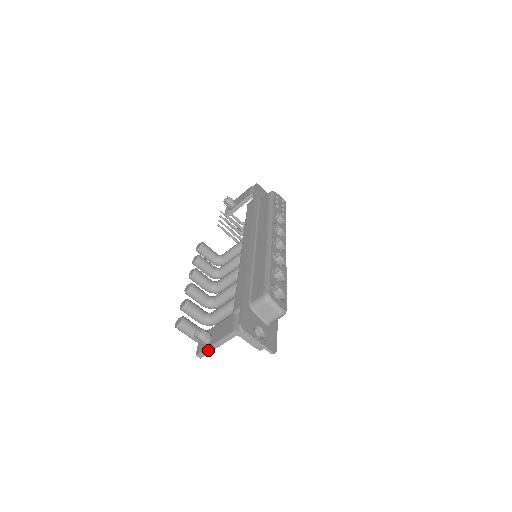
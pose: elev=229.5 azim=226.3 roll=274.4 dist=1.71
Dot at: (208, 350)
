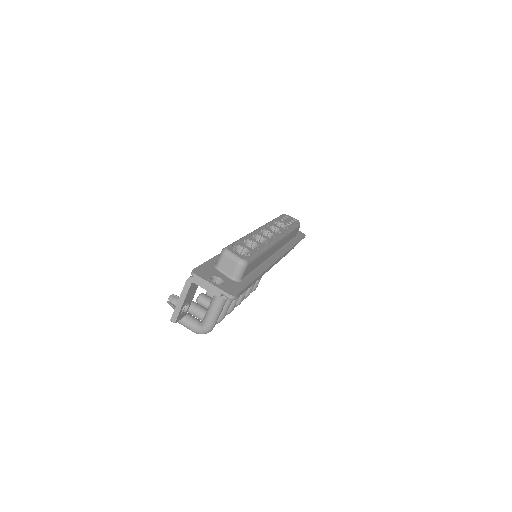
Dot at: (177, 310)
